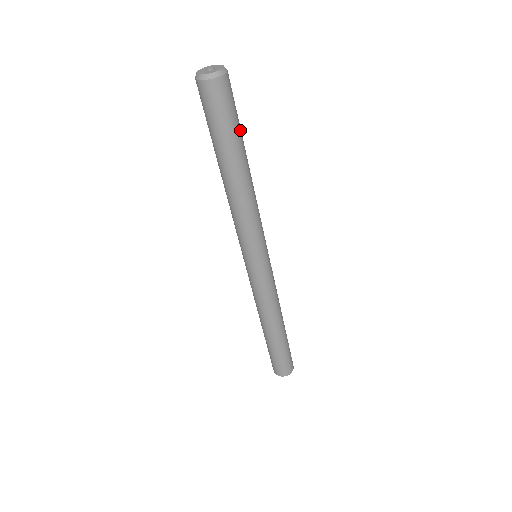
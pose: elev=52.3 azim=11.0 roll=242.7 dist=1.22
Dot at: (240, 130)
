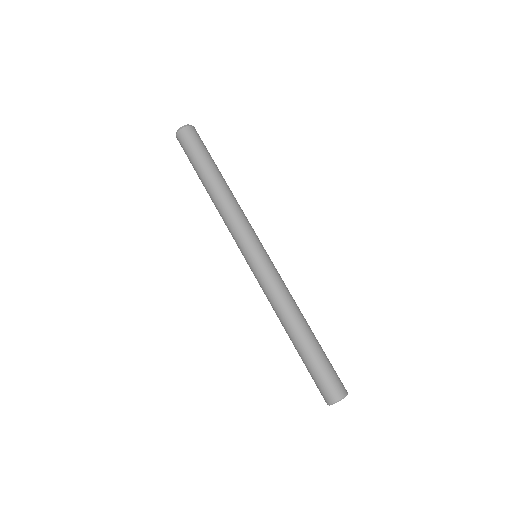
Dot at: (209, 157)
